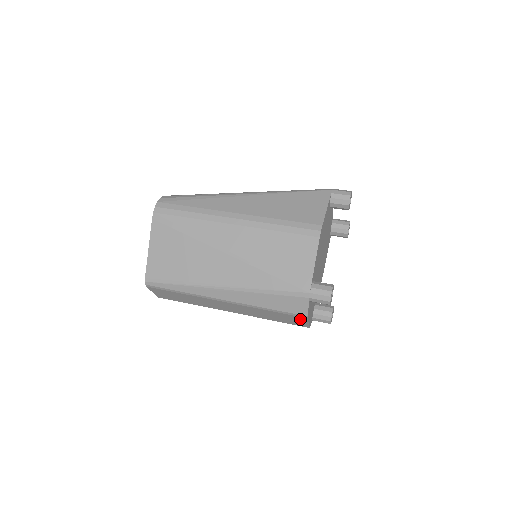
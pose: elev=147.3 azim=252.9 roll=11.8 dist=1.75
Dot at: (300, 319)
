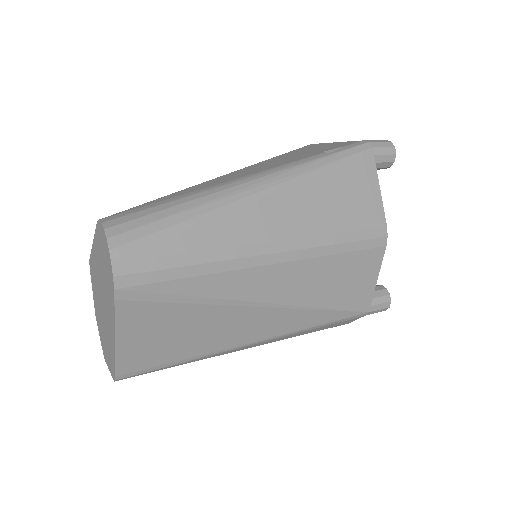
Dot at: occluded
